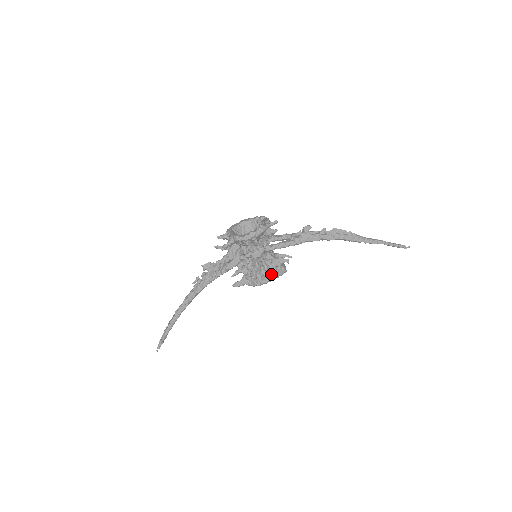
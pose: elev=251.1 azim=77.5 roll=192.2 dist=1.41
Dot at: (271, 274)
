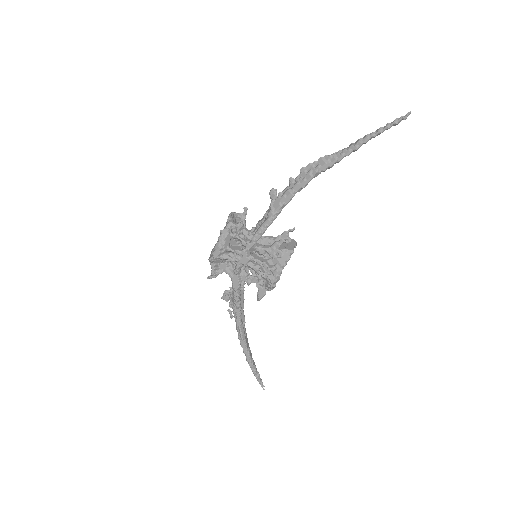
Dot at: (275, 267)
